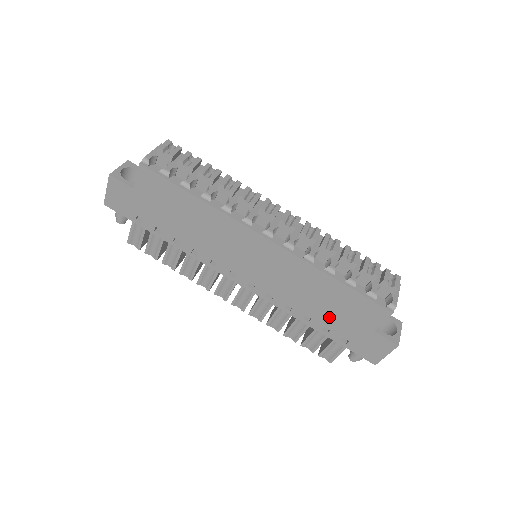
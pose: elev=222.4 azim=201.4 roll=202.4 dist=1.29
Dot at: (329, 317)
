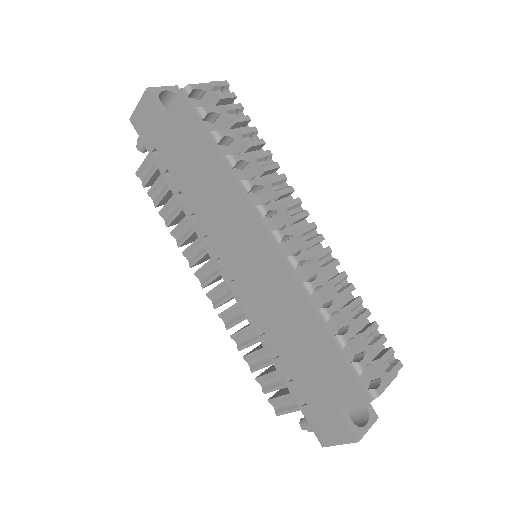
Dot at: (298, 365)
